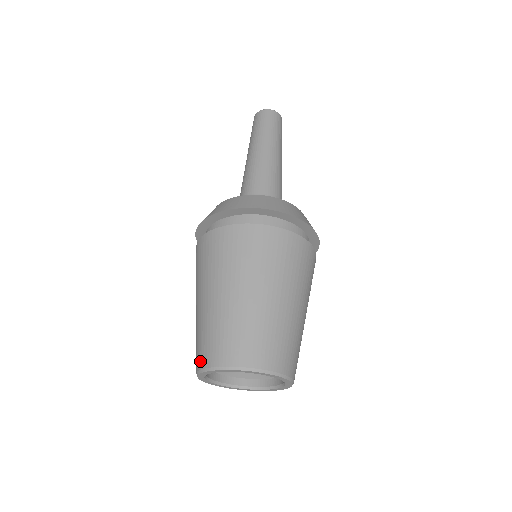
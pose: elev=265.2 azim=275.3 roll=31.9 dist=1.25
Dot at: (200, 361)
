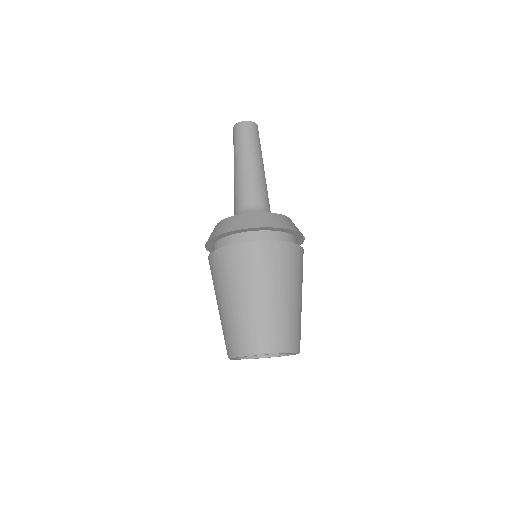
Dot at: (229, 350)
